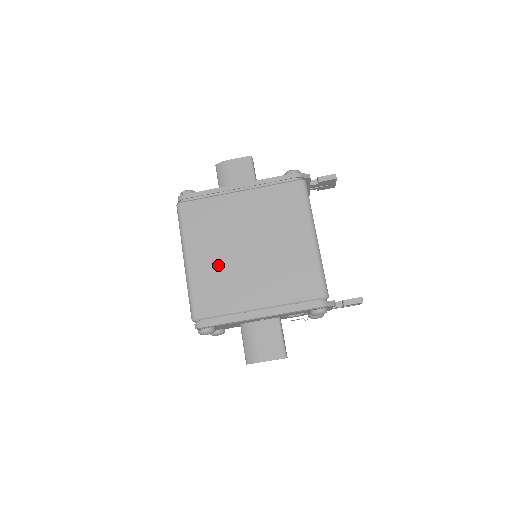
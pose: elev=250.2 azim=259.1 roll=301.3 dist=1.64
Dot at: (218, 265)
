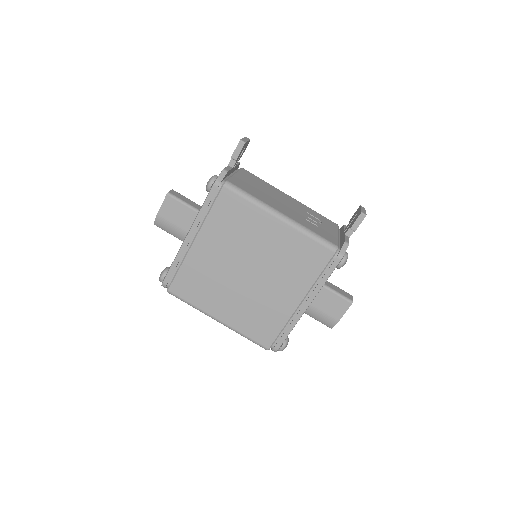
Dot at: (241, 304)
